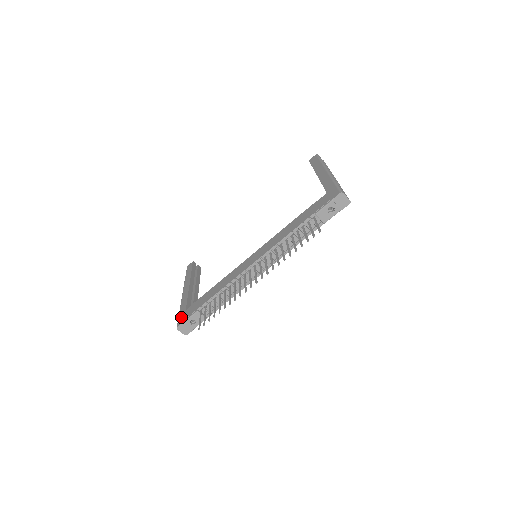
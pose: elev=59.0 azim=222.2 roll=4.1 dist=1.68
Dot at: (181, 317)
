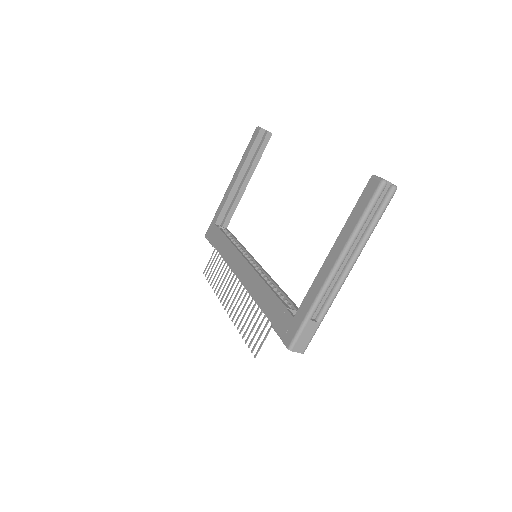
Dot at: (210, 228)
